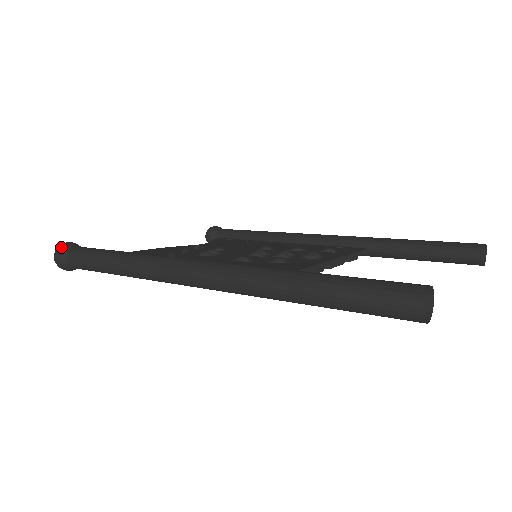
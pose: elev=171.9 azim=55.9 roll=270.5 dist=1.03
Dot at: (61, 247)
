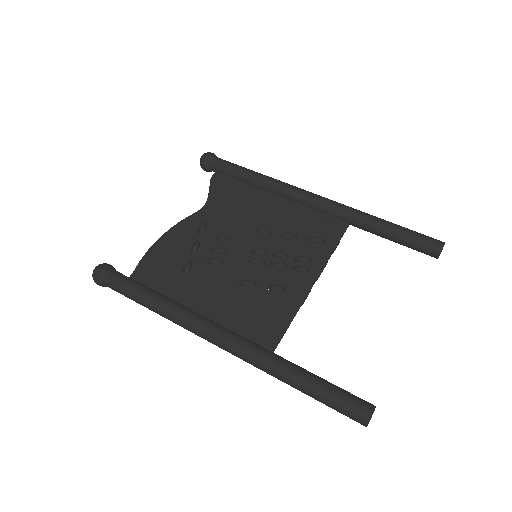
Dot at: (98, 277)
